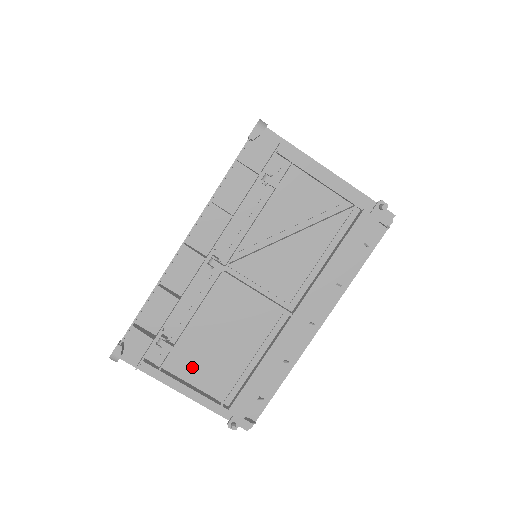
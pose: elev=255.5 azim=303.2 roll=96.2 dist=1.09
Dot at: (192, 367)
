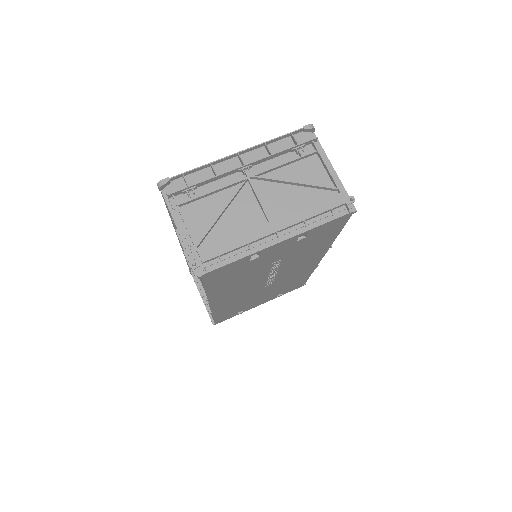
Dot at: (195, 218)
